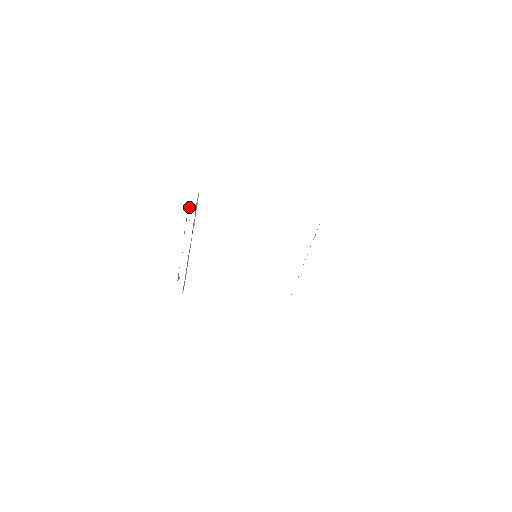
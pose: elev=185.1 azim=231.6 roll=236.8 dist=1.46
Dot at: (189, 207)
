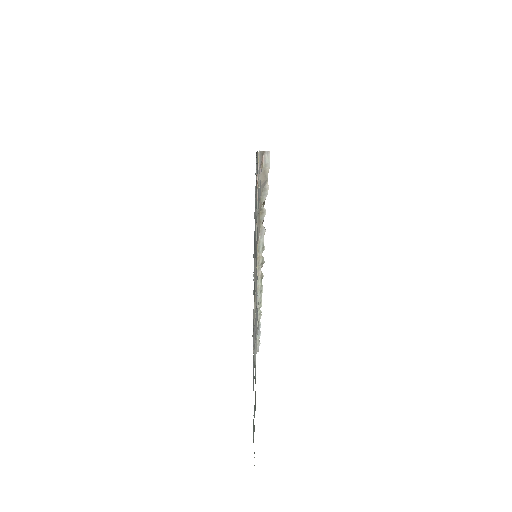
Dot at: occluded
